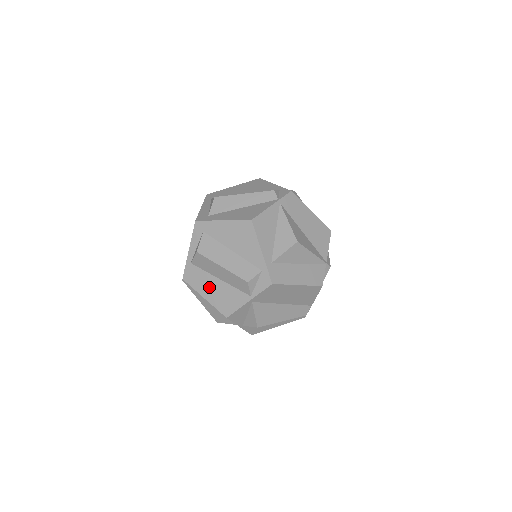
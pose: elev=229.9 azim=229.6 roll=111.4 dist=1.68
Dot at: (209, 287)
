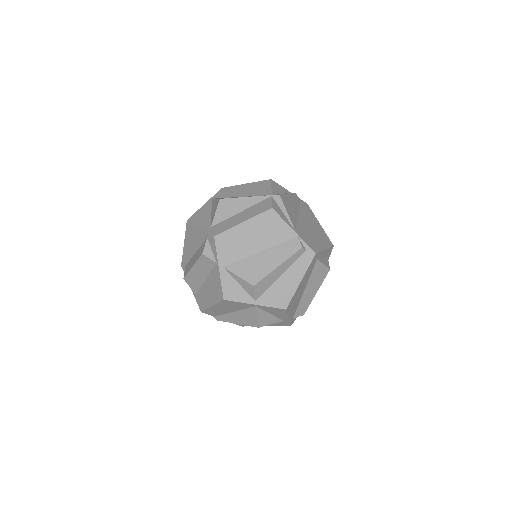
Dot at: (207, 294)
